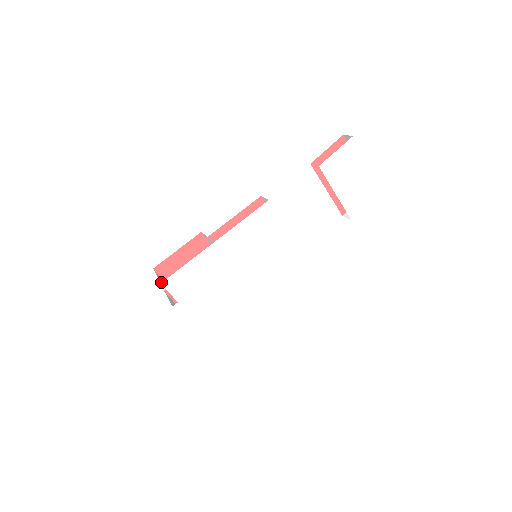
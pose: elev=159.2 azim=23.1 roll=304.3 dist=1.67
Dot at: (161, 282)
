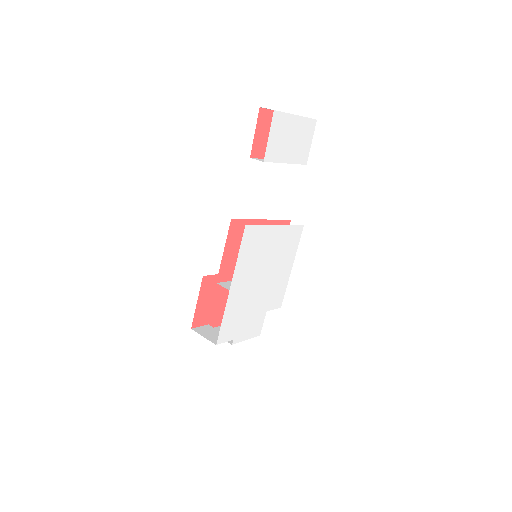
Dot at: (212, 341)
